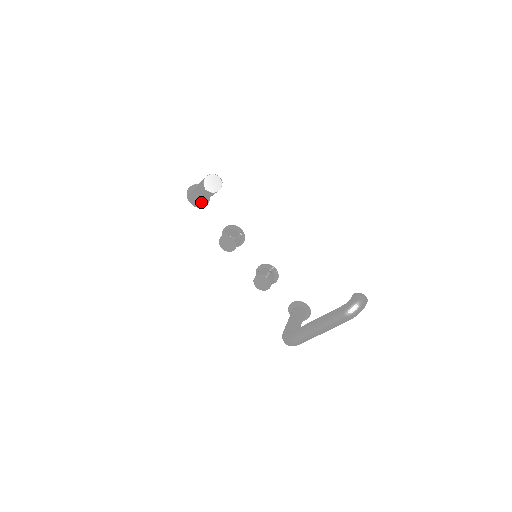
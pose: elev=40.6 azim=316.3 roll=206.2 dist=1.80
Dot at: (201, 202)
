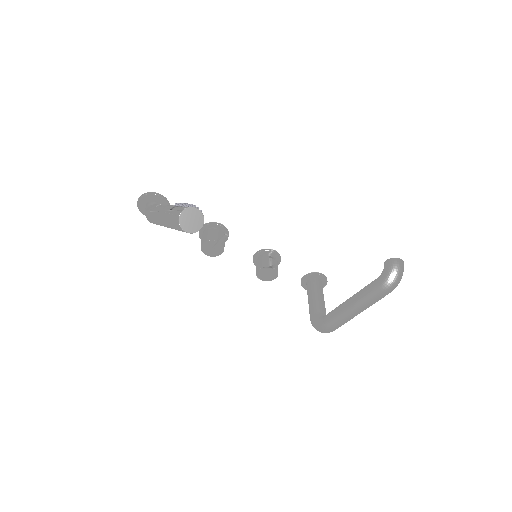
Dot at: occluded
